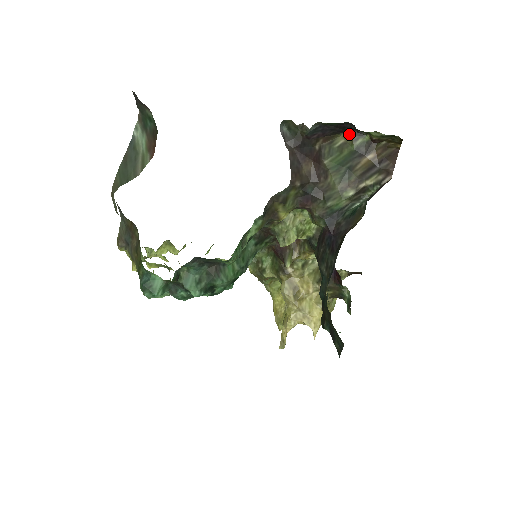
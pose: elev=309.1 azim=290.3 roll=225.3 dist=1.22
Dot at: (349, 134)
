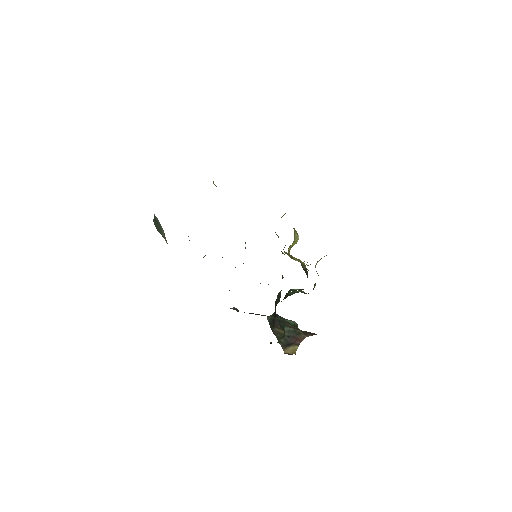
Dot at: occluded
